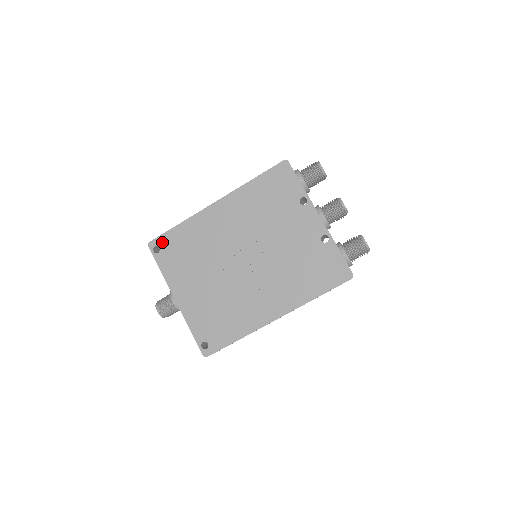
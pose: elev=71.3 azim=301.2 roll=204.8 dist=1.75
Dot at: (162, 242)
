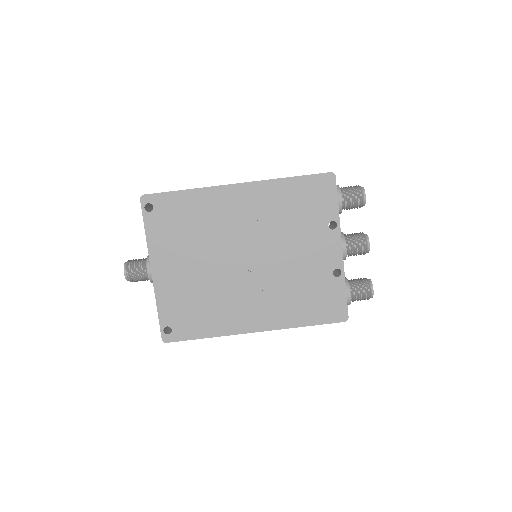
Dot at: (159, 201)
